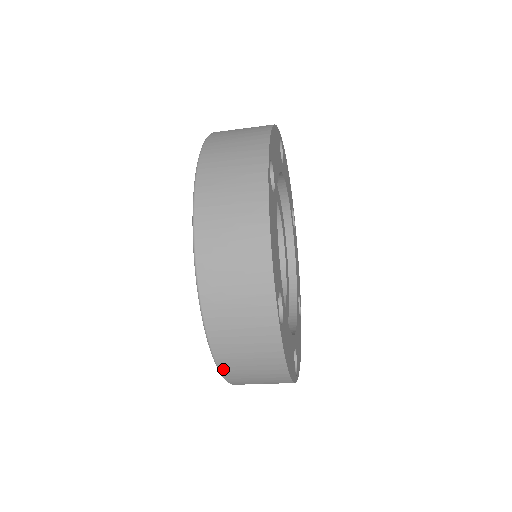
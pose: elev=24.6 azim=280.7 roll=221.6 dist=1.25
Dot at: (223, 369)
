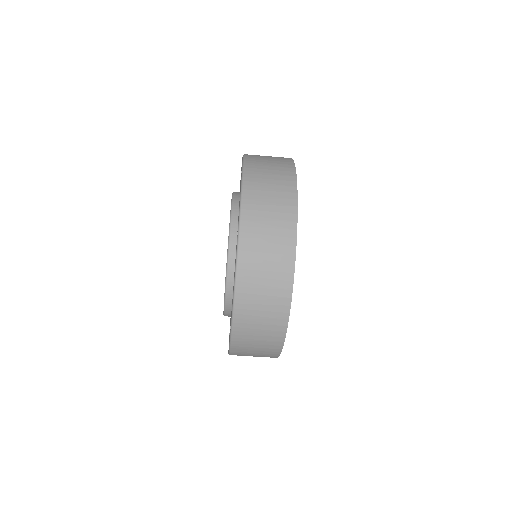
Dot at: occluded
